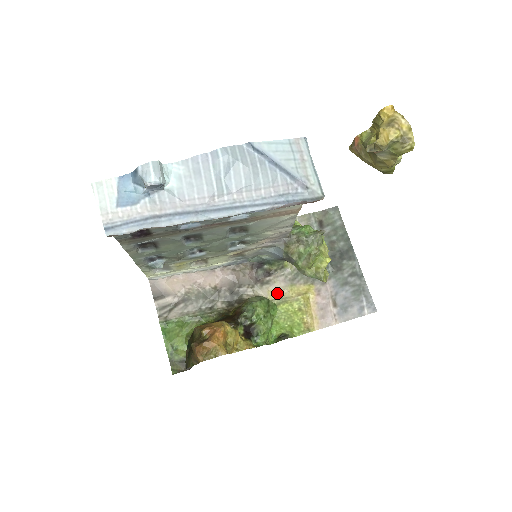
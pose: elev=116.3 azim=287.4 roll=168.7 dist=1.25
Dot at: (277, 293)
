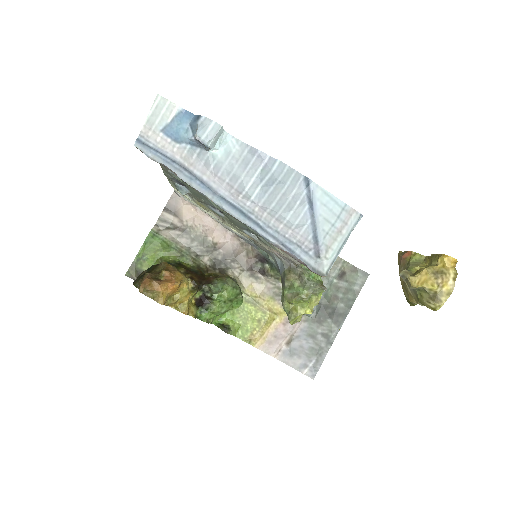
Dot at: (255, 293)
